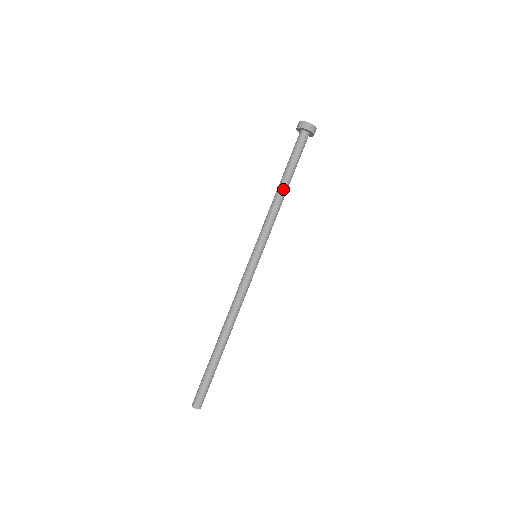
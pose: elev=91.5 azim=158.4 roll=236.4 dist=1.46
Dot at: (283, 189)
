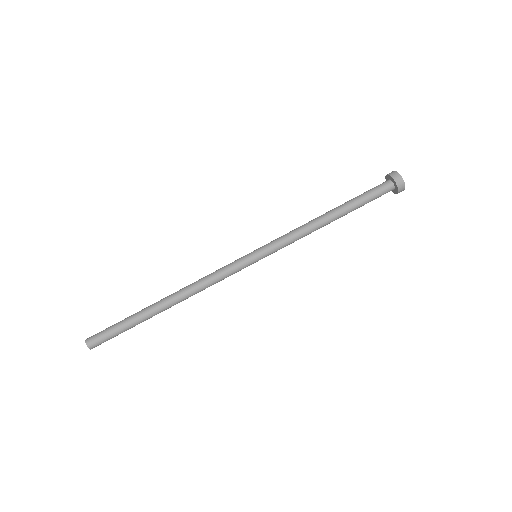
Dot at: (331, 219)
